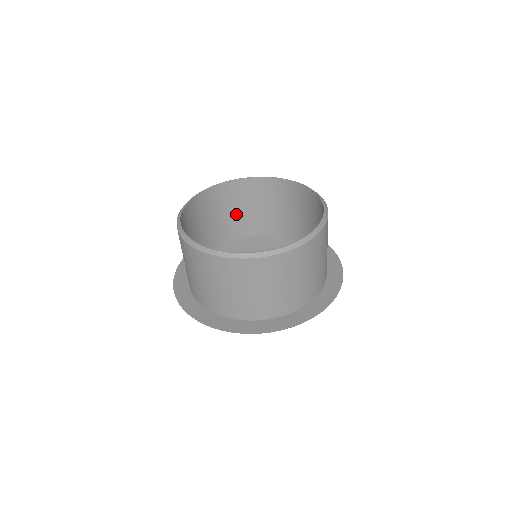
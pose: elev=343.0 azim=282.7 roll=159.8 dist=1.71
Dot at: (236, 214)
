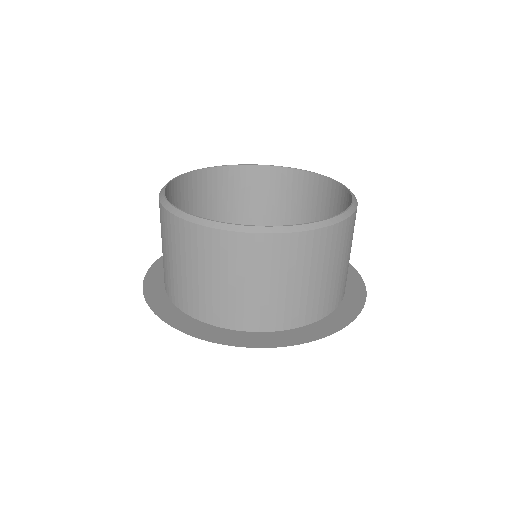
Dot at: (215, 213)
